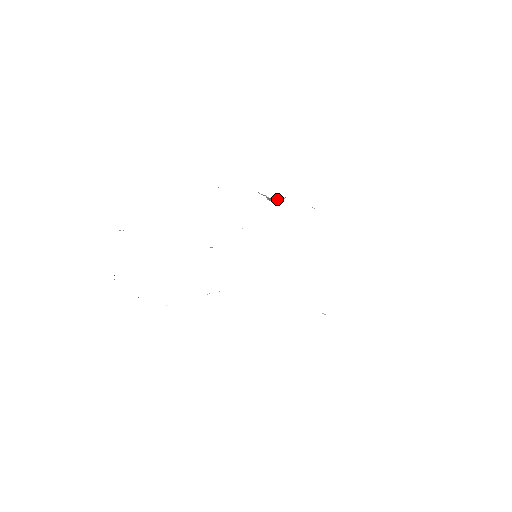
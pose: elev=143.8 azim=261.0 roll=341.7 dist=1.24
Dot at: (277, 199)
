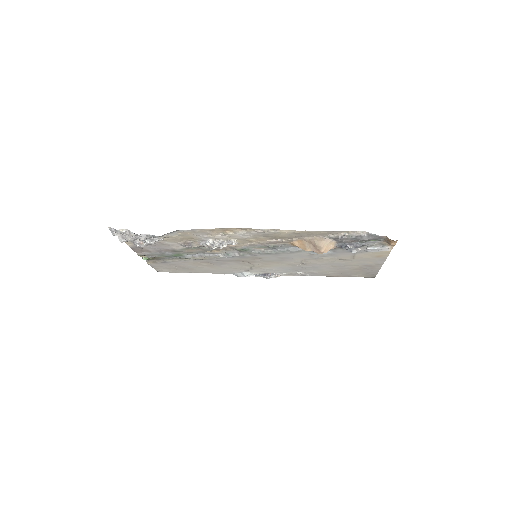
Dot at: (270, 275)
